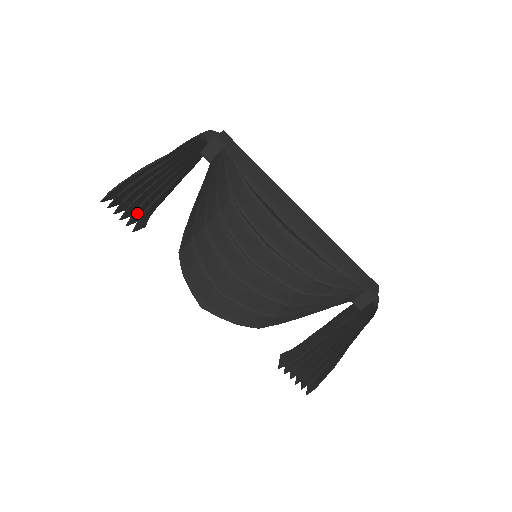
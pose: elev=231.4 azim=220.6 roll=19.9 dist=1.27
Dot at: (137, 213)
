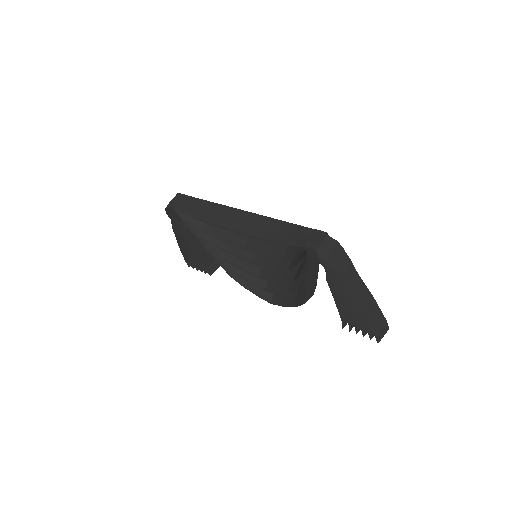
Dot at: occluded
